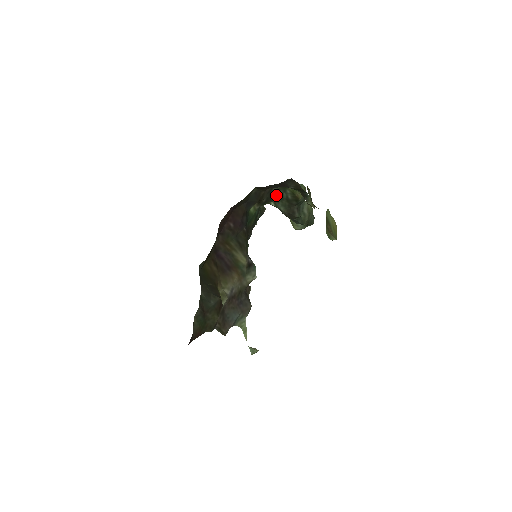
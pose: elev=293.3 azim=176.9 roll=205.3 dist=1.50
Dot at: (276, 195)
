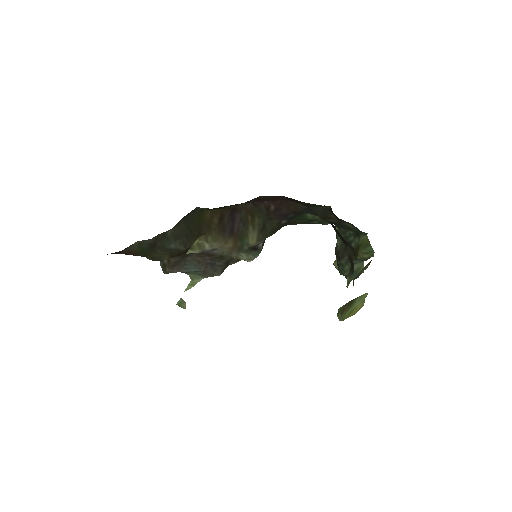
Dot at: (345, 229)
